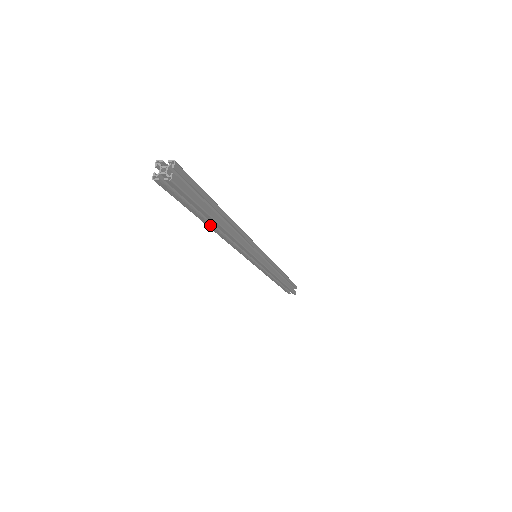
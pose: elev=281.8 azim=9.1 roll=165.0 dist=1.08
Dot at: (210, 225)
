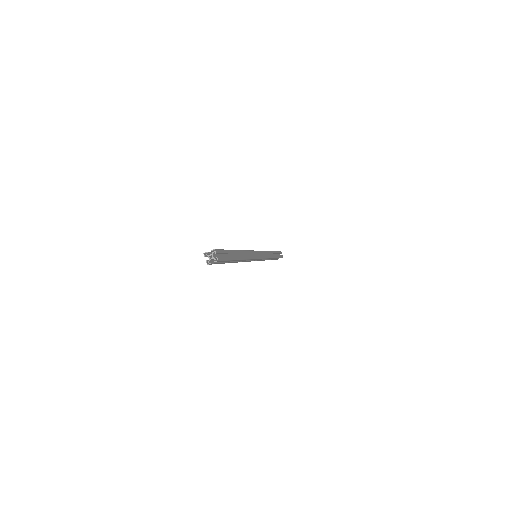
Dot at: occluded
